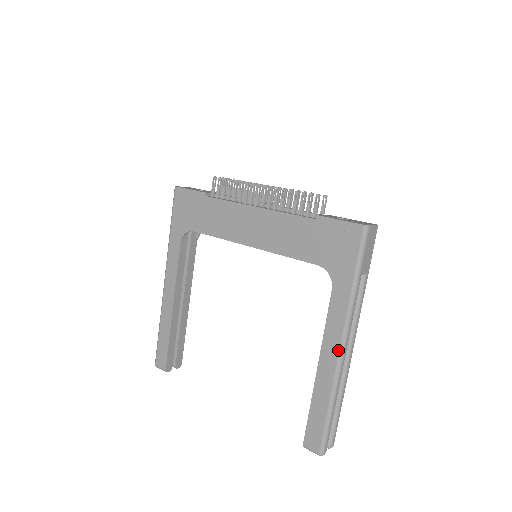
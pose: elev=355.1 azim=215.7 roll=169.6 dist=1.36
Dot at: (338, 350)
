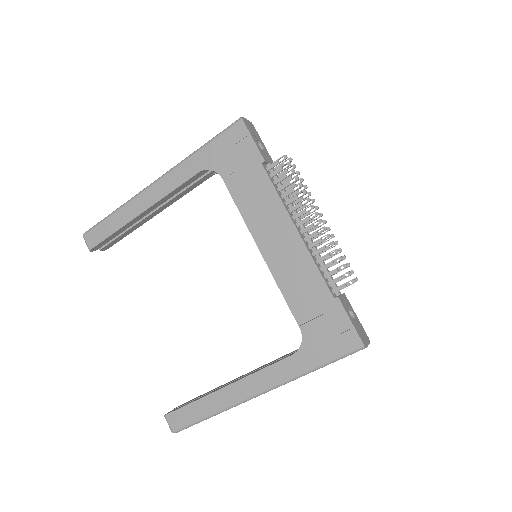
Dot at: (254, 393)
